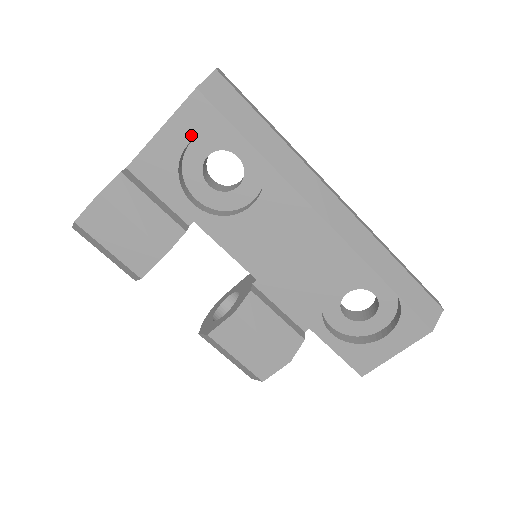
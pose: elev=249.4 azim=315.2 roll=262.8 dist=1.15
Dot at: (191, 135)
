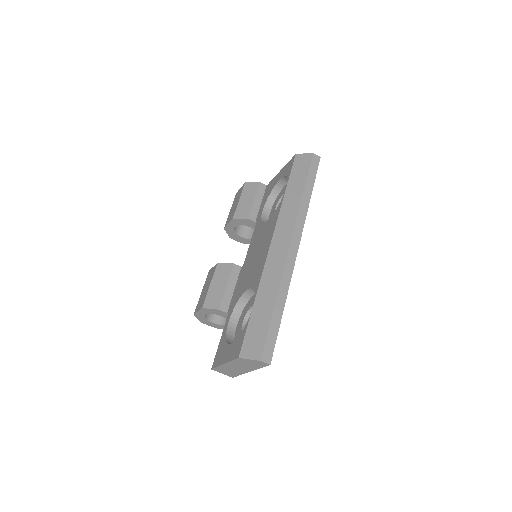
Dot at: (282, 176)
